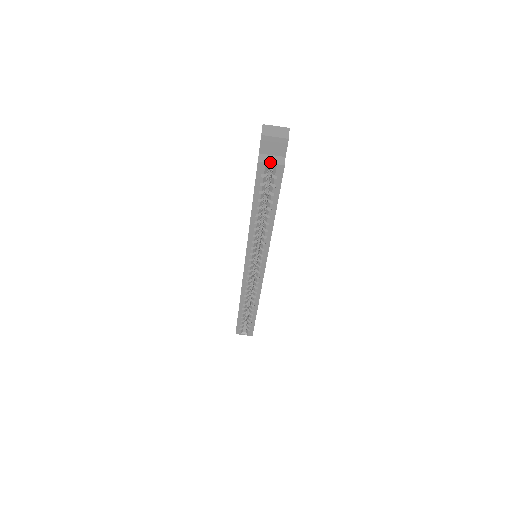
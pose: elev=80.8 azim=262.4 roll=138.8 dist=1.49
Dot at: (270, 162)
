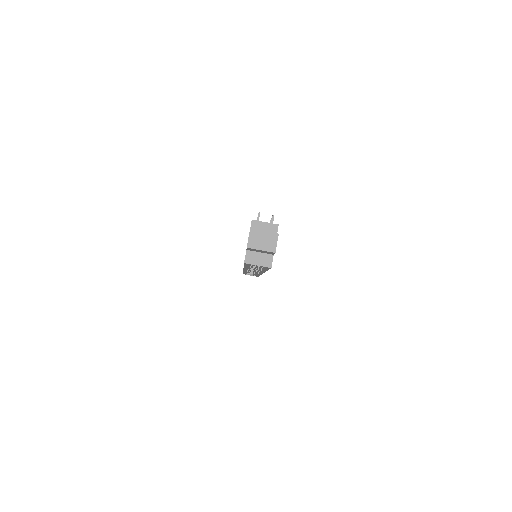
Dot at: (257, 264)
